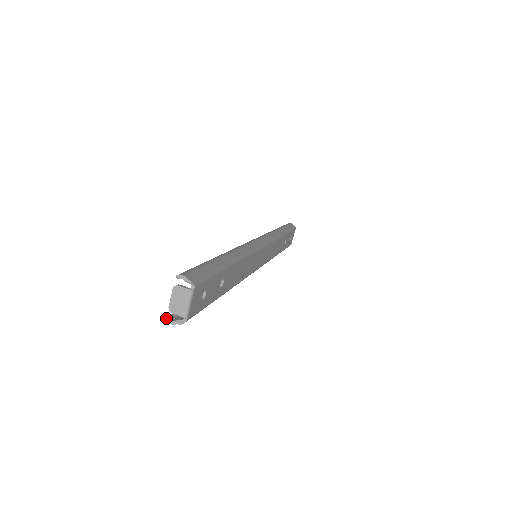
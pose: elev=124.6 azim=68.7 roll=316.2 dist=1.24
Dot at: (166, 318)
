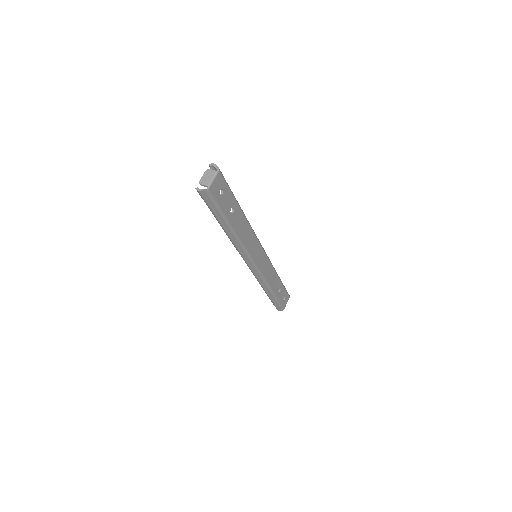
Dot at: (196, 188)
